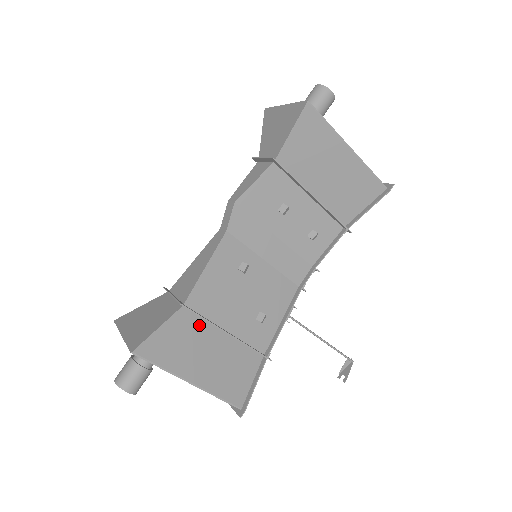
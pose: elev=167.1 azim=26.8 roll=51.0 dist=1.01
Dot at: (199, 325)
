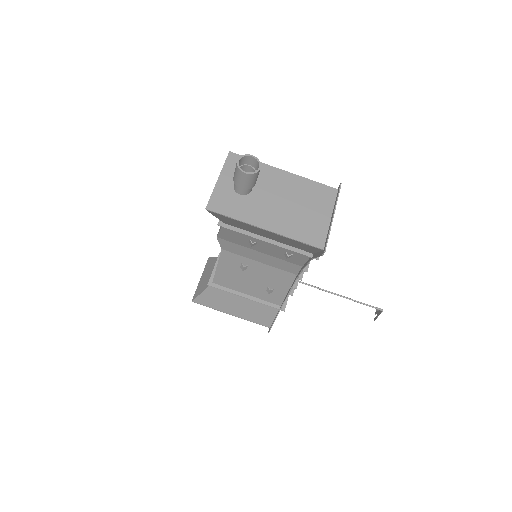
Dot at: (226, 291)
